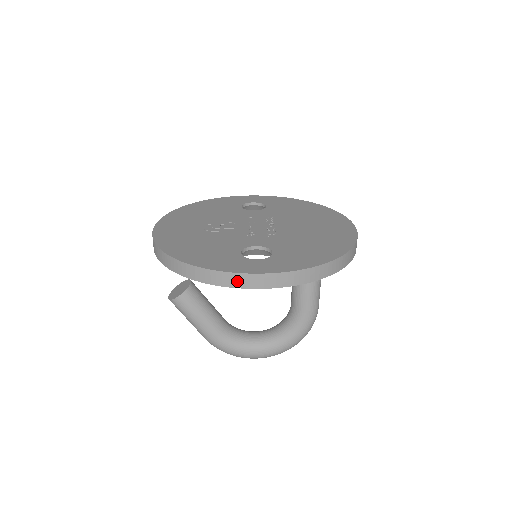
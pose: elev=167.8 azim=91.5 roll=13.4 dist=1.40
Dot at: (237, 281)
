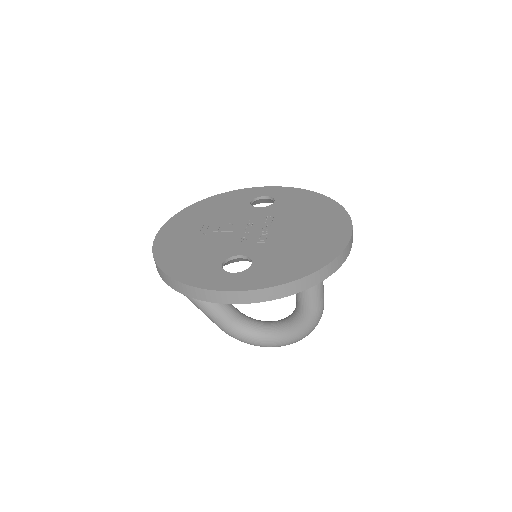
Dot at: (209, 296)
